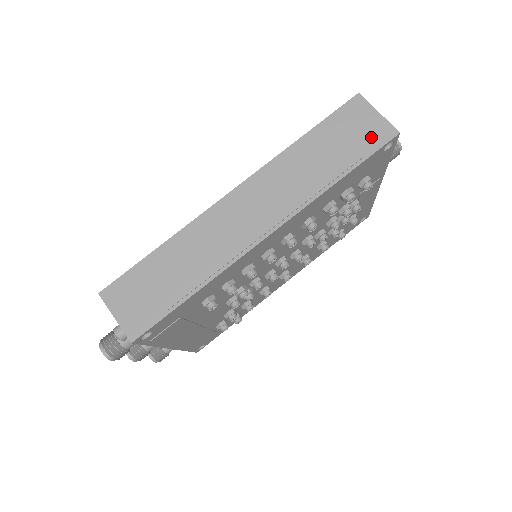
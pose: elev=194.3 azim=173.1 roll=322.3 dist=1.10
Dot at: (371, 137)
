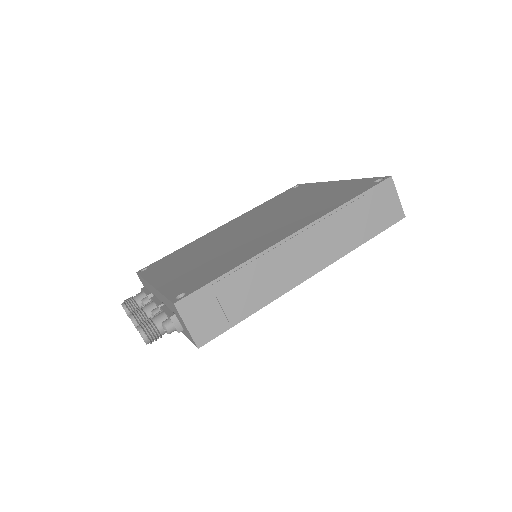
Dot at: (389, 215)
